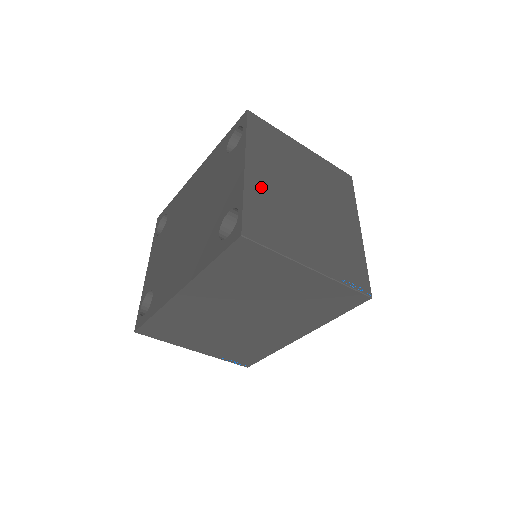
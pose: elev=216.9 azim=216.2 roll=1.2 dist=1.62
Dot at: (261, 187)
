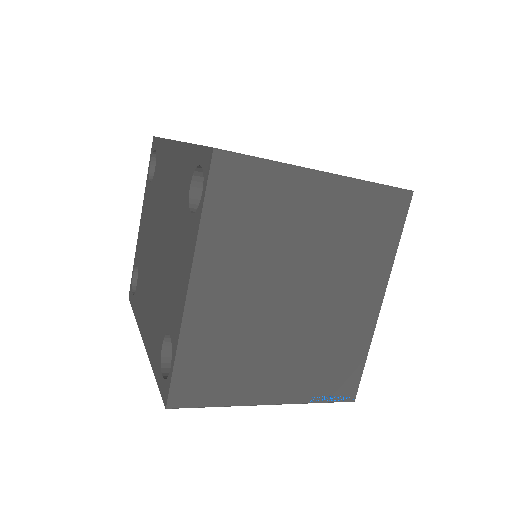
Dot at: (212, 316)
